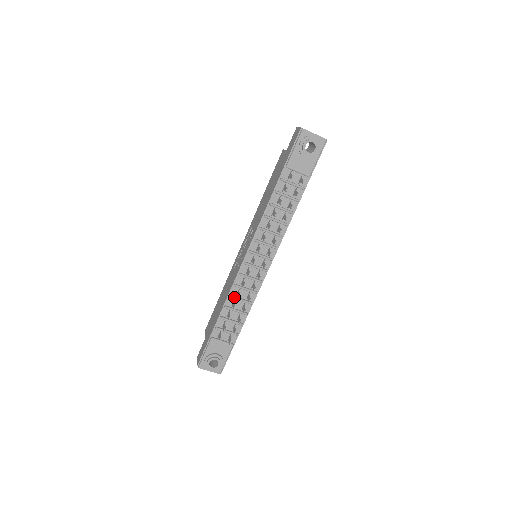
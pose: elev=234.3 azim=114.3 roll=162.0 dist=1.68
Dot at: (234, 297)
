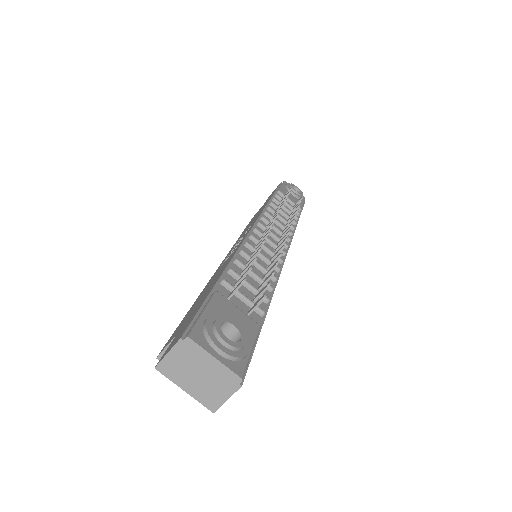
Dot at: (248, 254)
